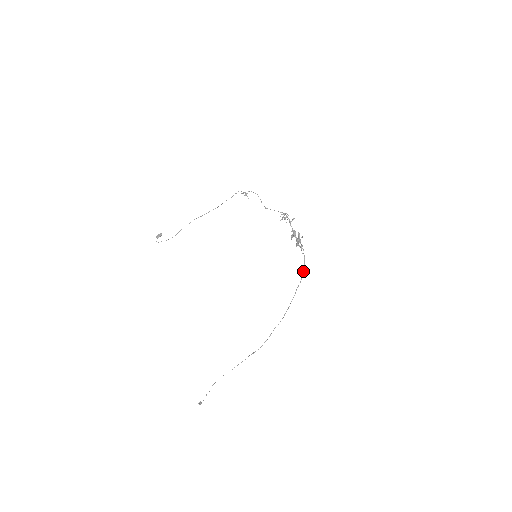
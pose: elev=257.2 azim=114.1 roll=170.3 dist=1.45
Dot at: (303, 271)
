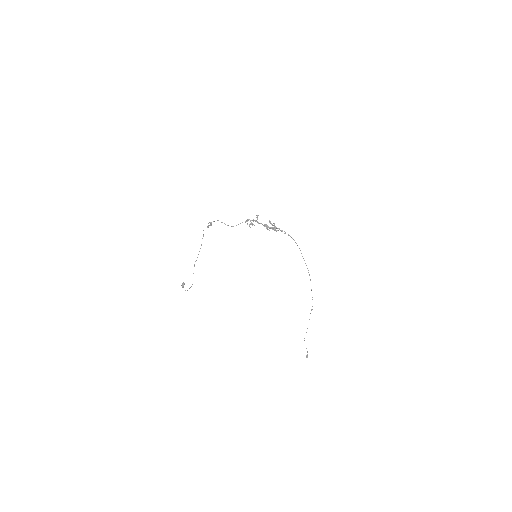
Dot at: occluded
